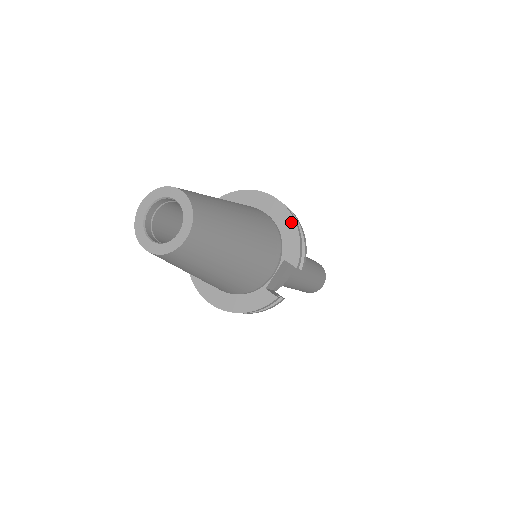
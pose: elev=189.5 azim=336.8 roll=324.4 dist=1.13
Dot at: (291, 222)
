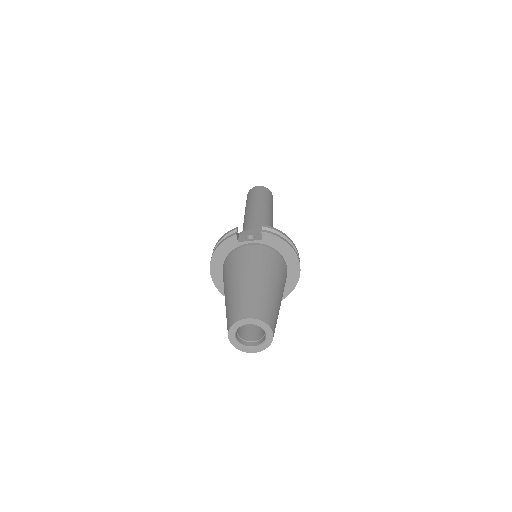
Dot at: (293, 285)
